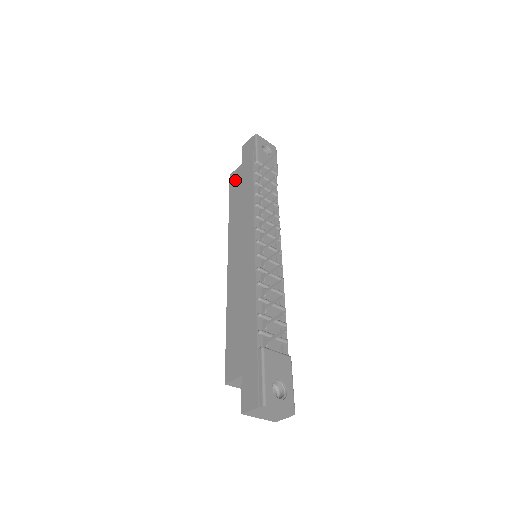
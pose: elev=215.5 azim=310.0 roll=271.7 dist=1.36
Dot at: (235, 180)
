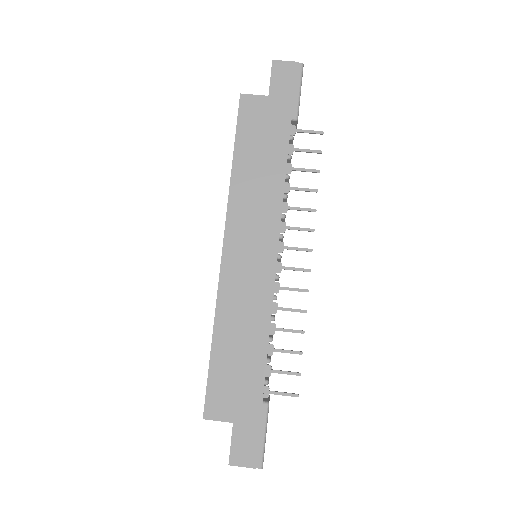
Dot at: (252, 116)
